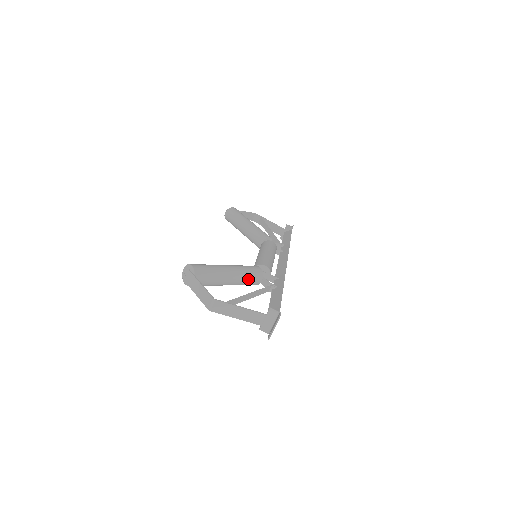
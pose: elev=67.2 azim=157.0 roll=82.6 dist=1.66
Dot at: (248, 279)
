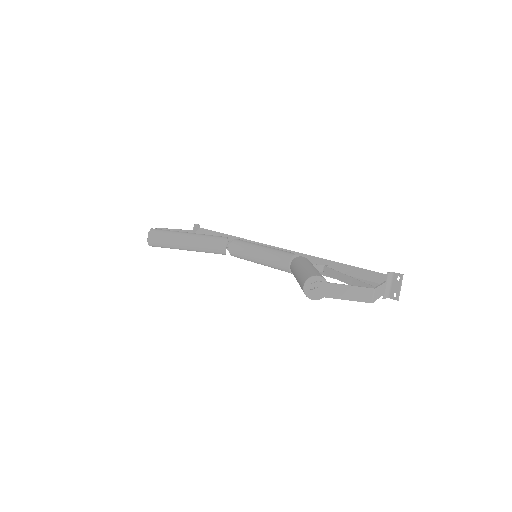
Dot at: occluded
